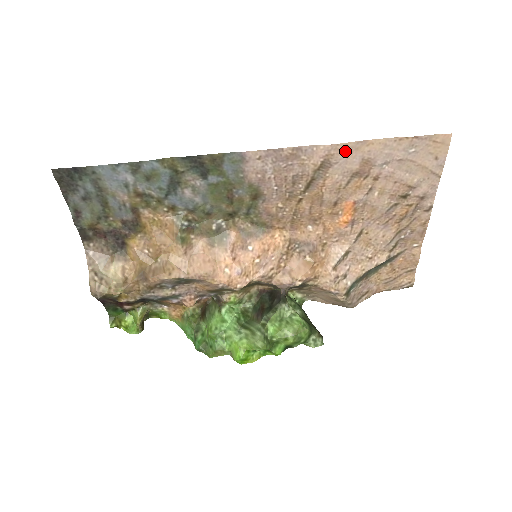
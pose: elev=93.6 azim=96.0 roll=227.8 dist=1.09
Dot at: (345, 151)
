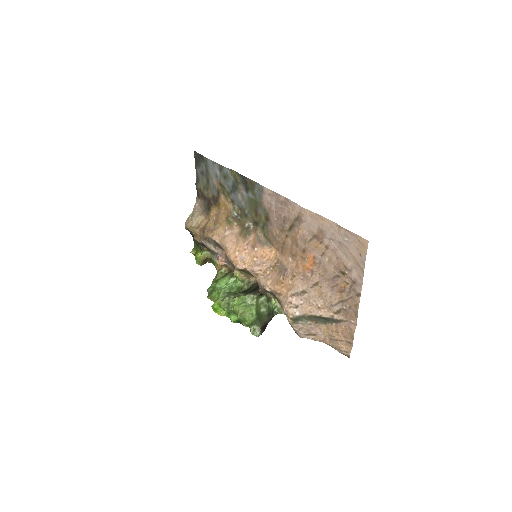
Dot at: (310, 216)
